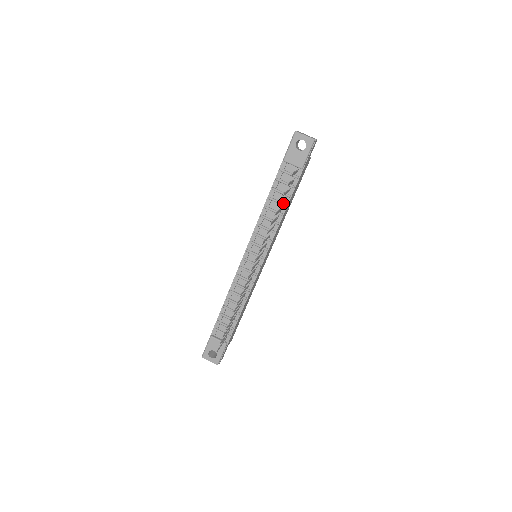
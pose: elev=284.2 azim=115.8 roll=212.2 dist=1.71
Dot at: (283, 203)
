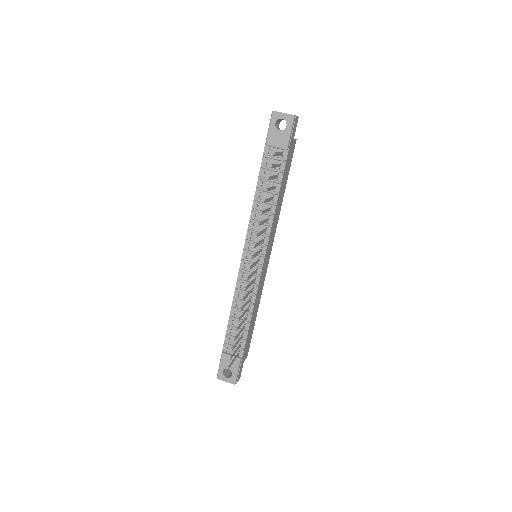
Dot at: (273, 191)
